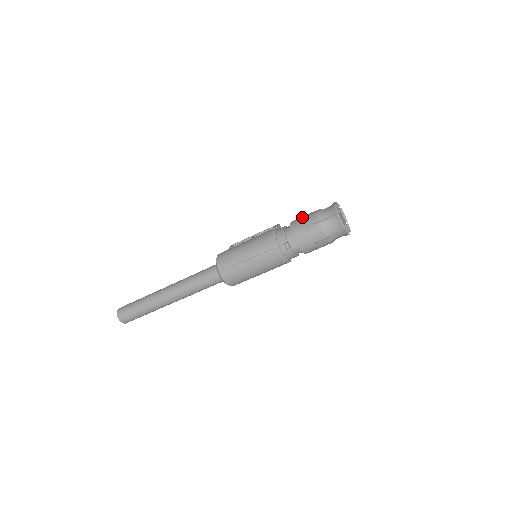
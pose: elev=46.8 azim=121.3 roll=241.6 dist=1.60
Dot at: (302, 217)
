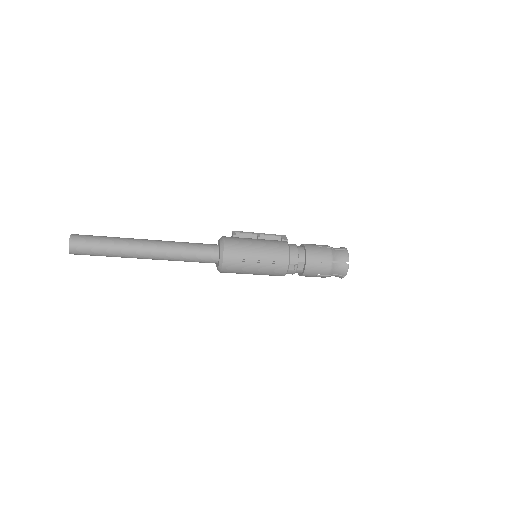
Dot at: (317, 247)
